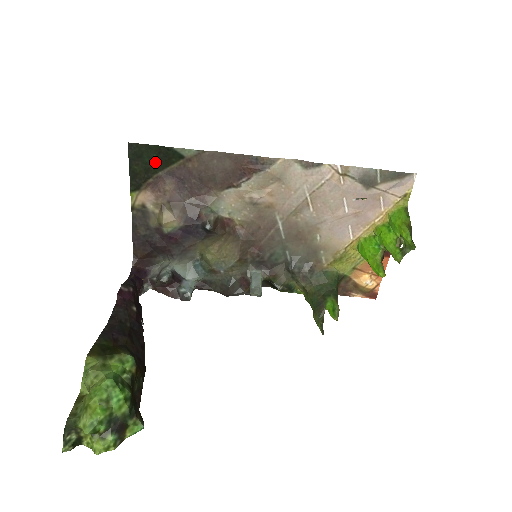
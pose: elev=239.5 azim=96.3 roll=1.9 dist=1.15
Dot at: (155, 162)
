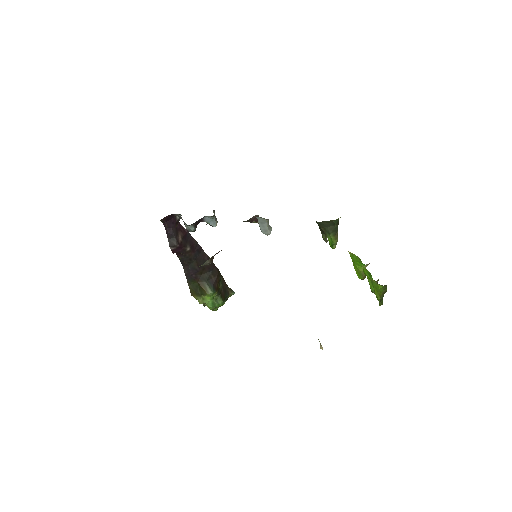
Dot at: occluded
